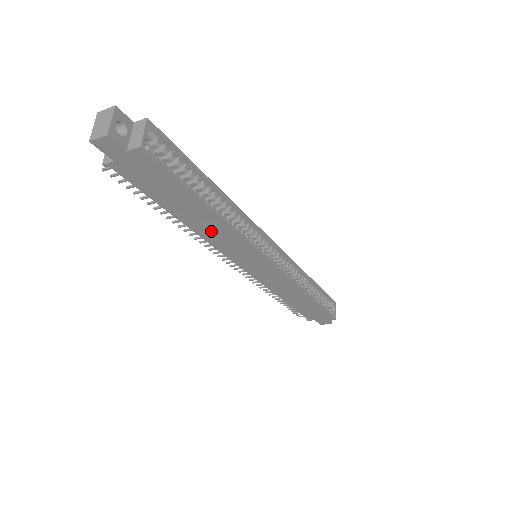
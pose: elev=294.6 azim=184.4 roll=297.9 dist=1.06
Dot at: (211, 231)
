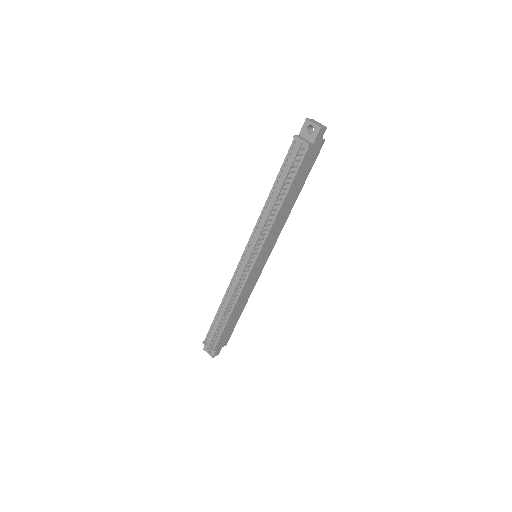
Dot at: (282, 216)
